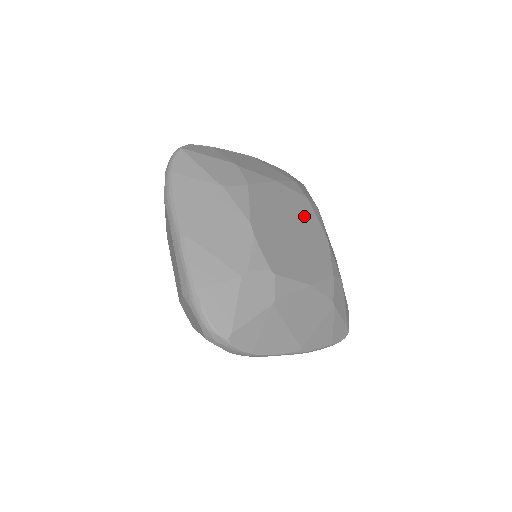
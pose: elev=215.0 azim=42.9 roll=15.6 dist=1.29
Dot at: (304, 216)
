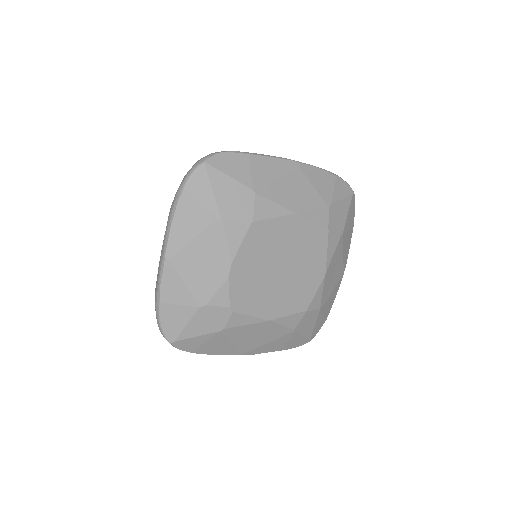
Dot at: (309, 251)
